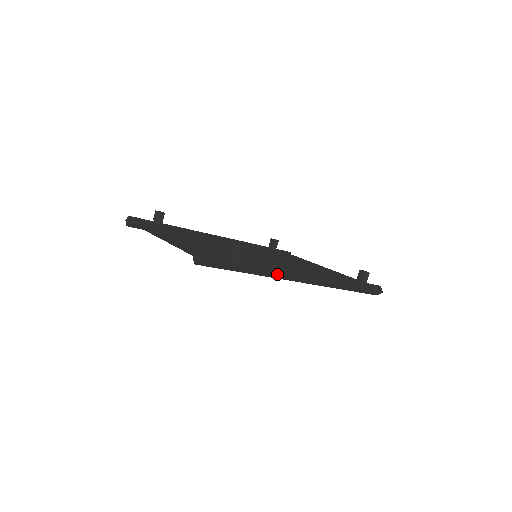
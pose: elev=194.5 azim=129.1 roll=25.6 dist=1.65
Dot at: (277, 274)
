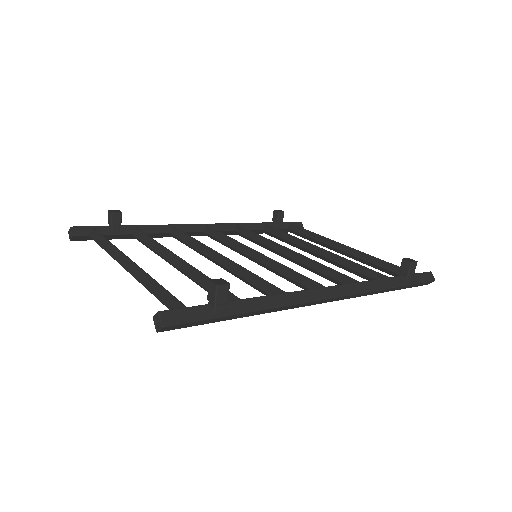
Dot at: (289, 306)
